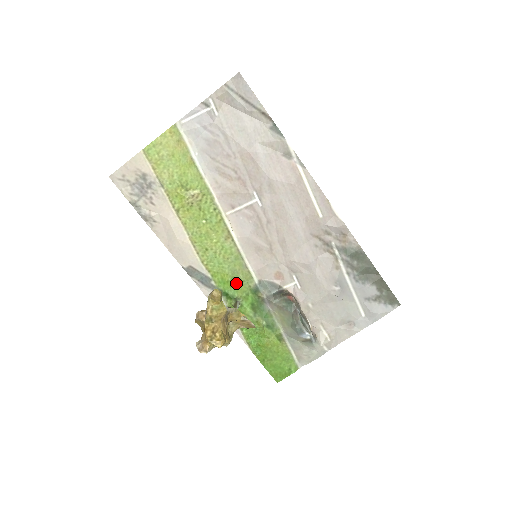
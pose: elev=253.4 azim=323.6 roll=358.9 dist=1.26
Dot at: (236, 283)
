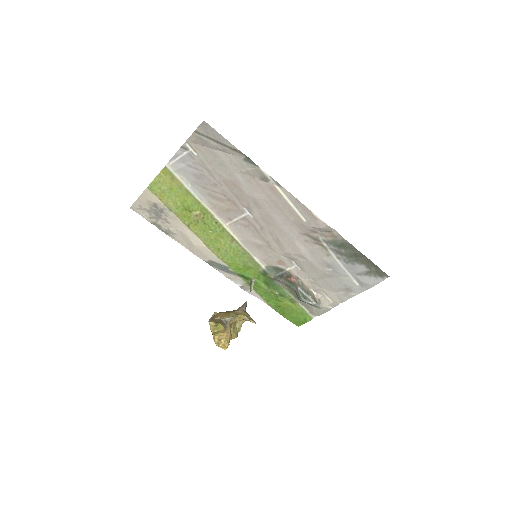
Dot at: (248, 269)
